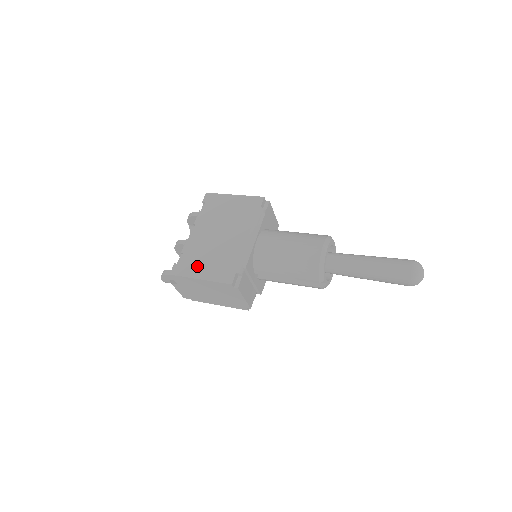
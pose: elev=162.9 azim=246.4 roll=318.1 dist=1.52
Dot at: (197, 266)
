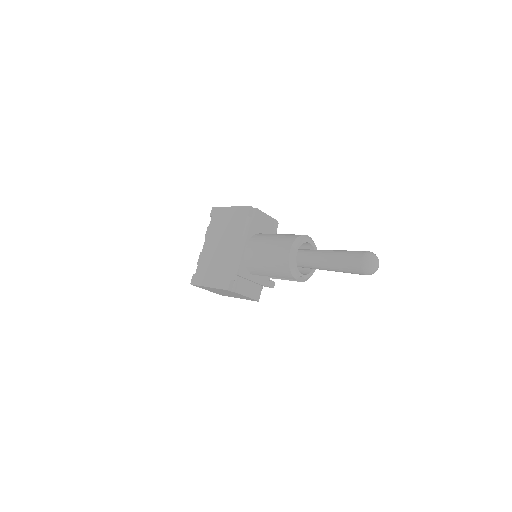
Dot at: (206, 276)
